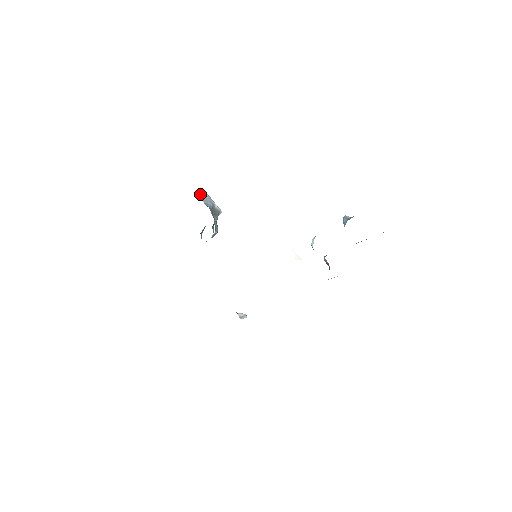
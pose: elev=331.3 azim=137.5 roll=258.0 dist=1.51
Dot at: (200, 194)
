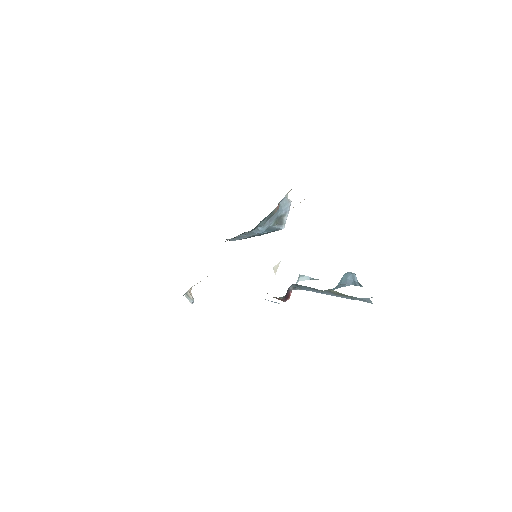
Dot at: (286, 195)
